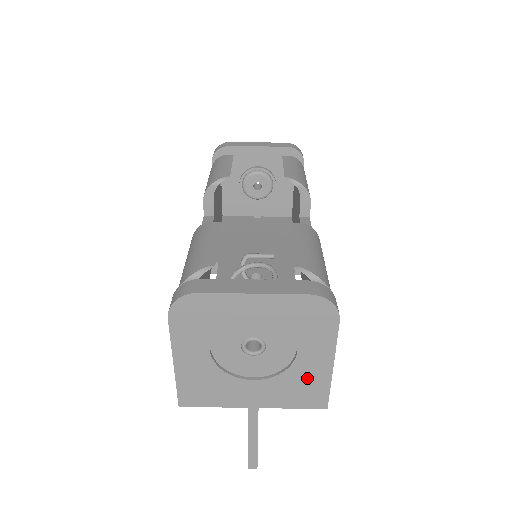
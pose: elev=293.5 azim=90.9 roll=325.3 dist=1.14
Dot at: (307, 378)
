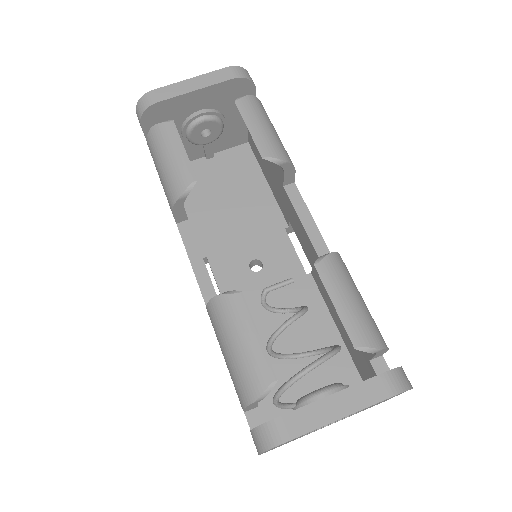
Dot at: occluded
